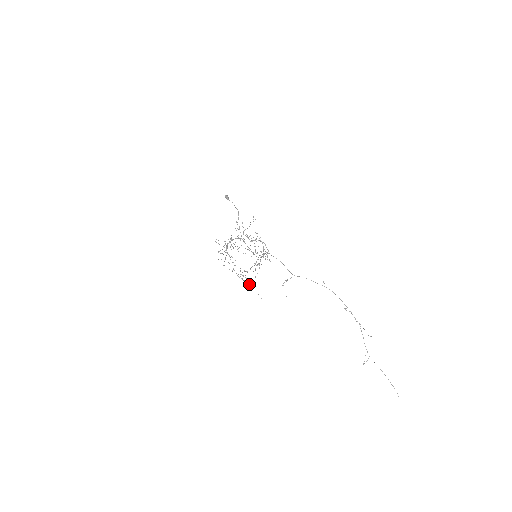
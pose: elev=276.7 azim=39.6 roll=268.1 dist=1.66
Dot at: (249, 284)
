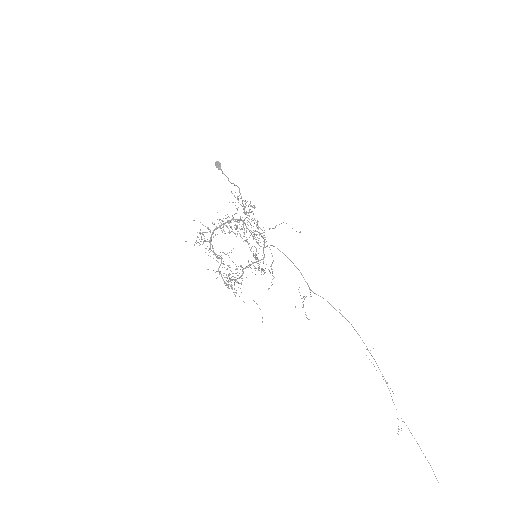
Dot at: occluded
